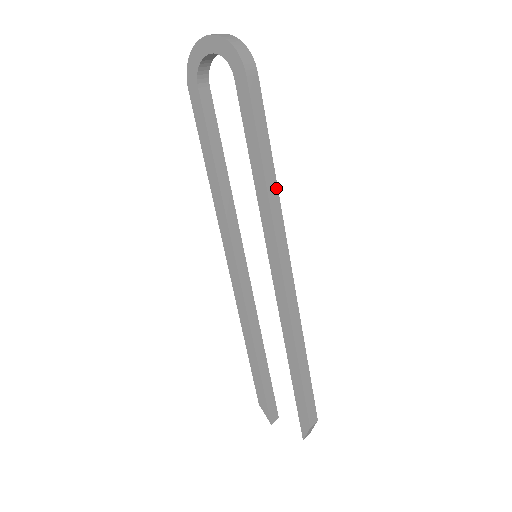
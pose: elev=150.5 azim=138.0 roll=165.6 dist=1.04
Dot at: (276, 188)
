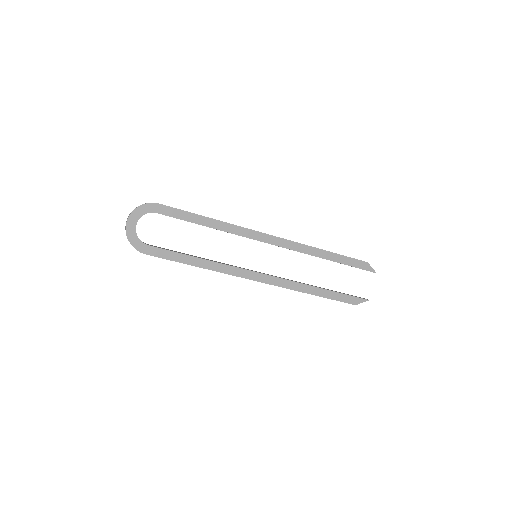
Dot at: occluded
